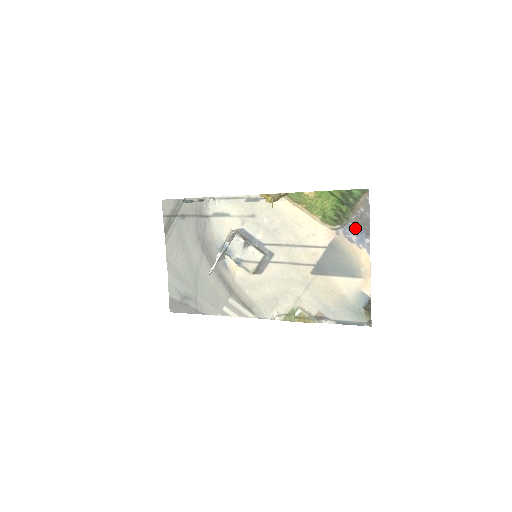
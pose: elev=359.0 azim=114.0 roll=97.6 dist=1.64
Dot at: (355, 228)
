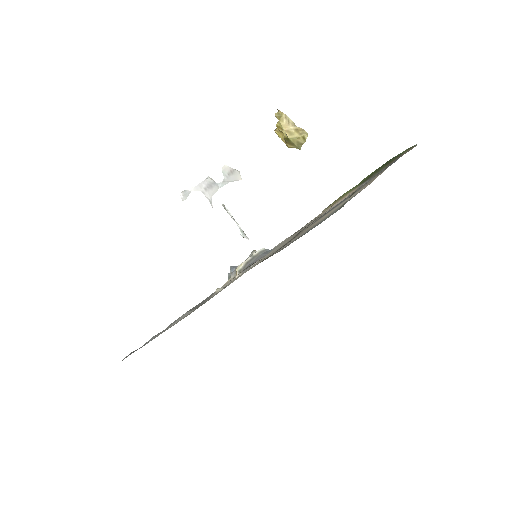
Dot at: occluded
